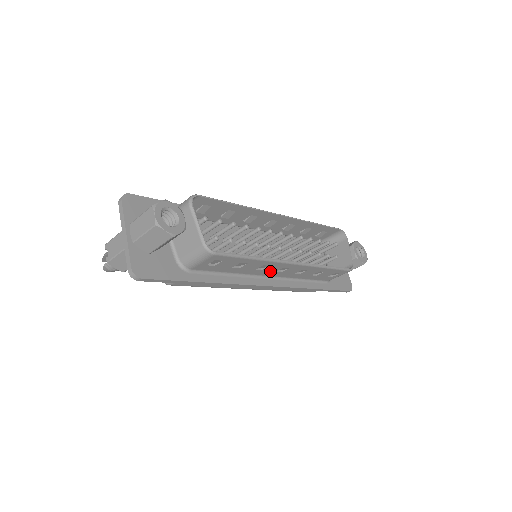
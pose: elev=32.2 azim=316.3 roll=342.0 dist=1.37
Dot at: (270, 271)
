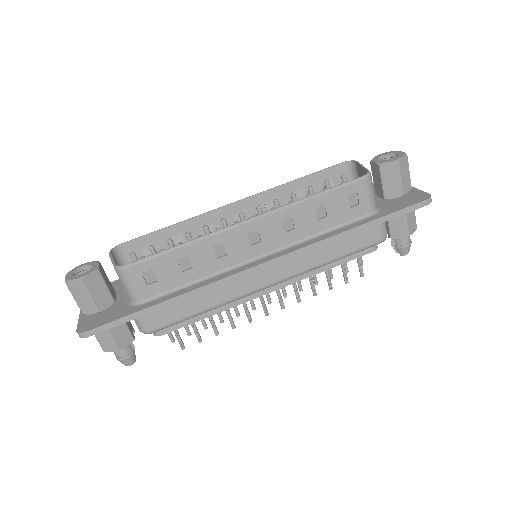
Dot at: (243, 249)
